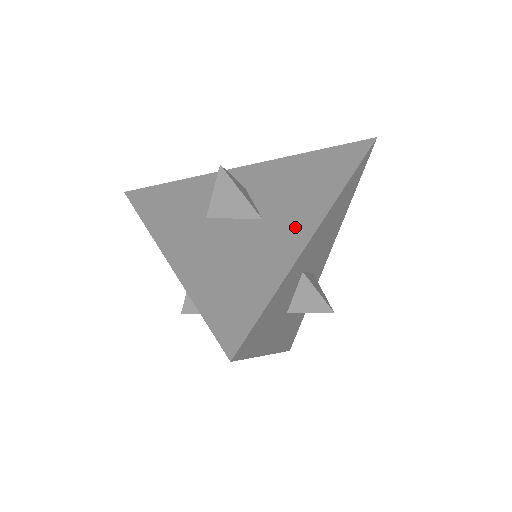
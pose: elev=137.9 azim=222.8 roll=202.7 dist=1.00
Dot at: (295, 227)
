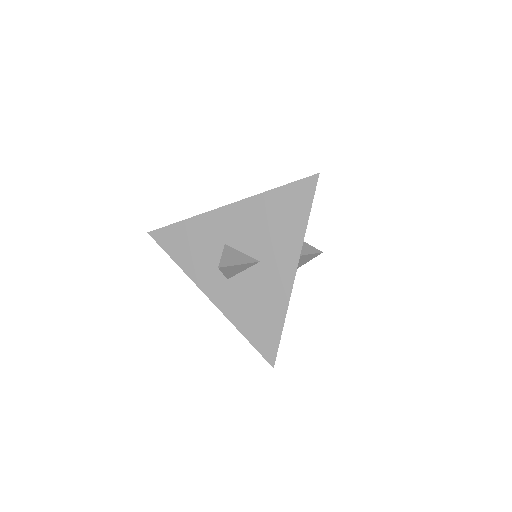
Dot at: occluded
